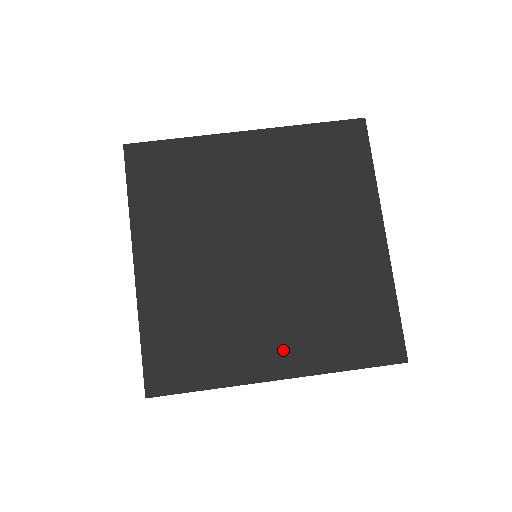
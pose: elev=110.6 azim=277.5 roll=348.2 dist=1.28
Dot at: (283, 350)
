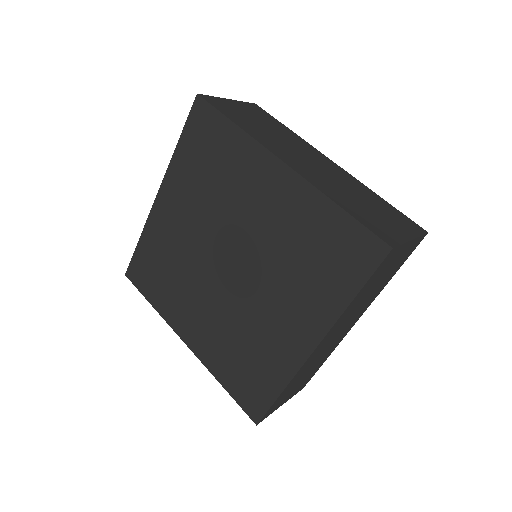
Dot at: (298, 324)
